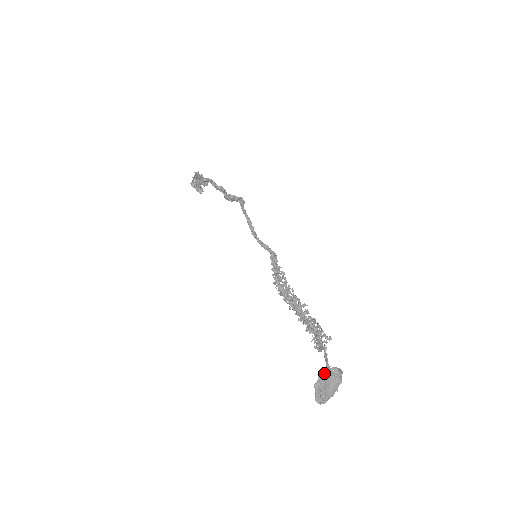
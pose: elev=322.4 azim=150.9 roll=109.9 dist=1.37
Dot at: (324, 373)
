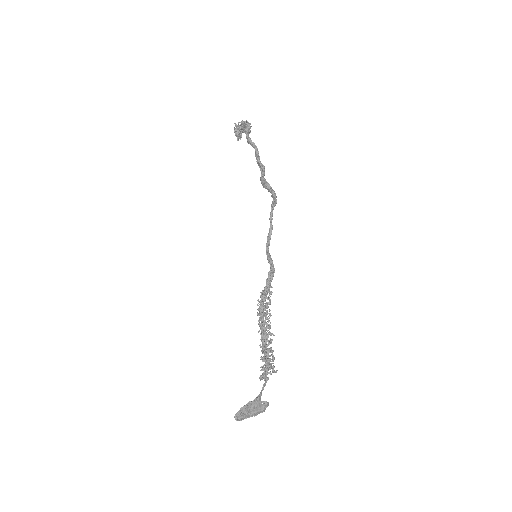
Dot at: (255, 403)
